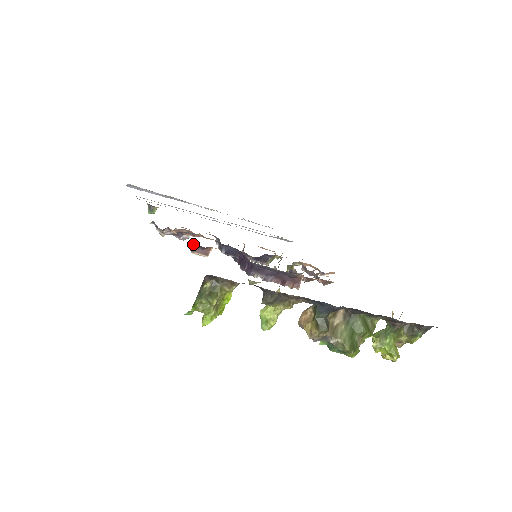
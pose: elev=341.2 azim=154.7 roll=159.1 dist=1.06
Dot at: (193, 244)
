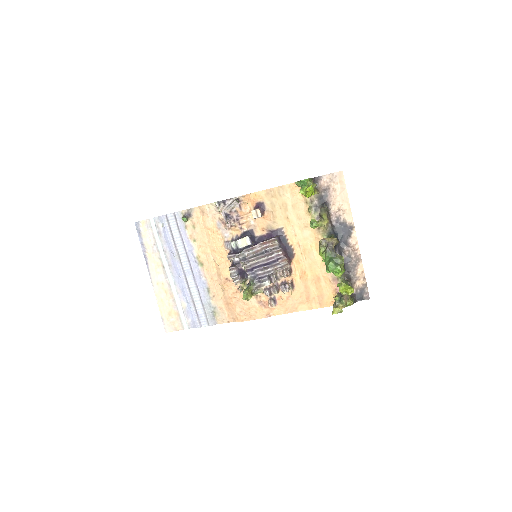
Dot at: (254, 209)
